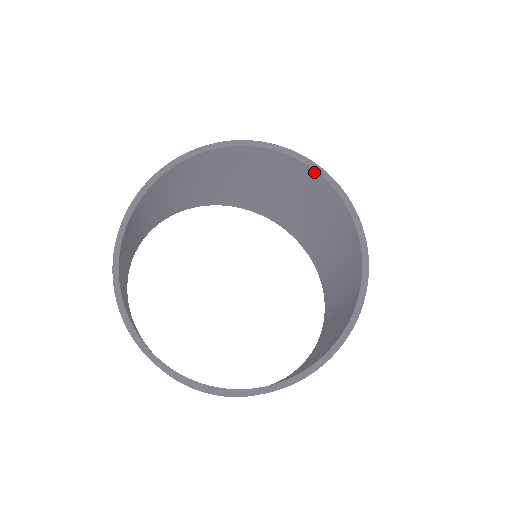
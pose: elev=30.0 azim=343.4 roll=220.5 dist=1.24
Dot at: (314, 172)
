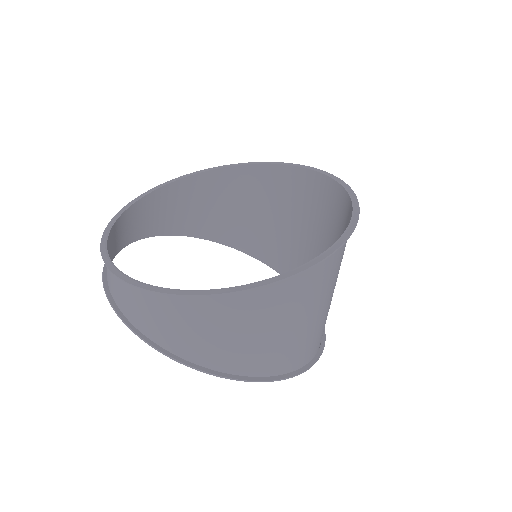
Dot at: (340, 188)
